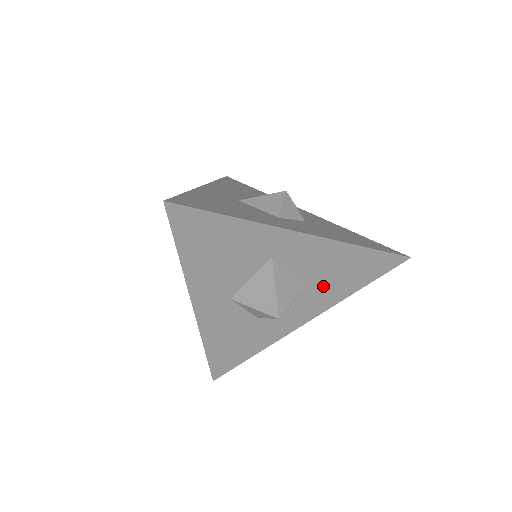
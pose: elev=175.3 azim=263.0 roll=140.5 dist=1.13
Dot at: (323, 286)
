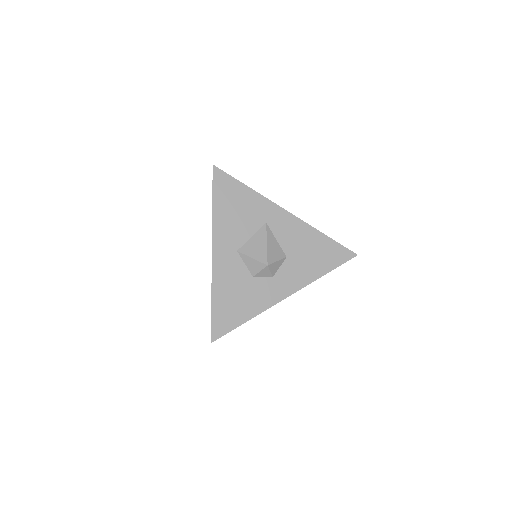
Dot at: (299, 261)
